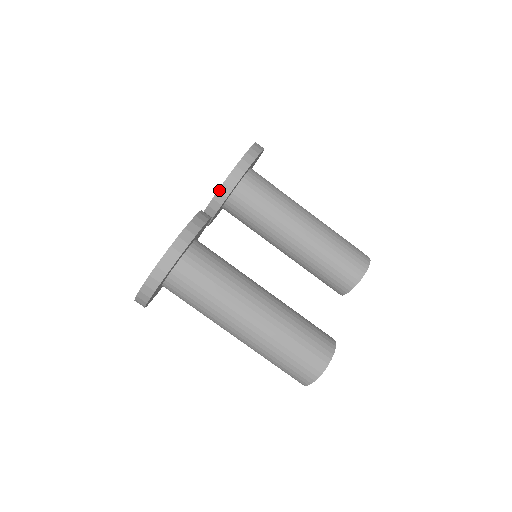
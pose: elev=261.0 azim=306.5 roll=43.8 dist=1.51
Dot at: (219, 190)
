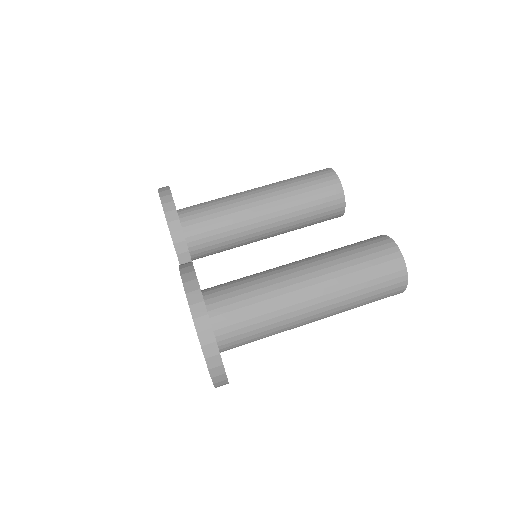
Dot at: (174, 243)
